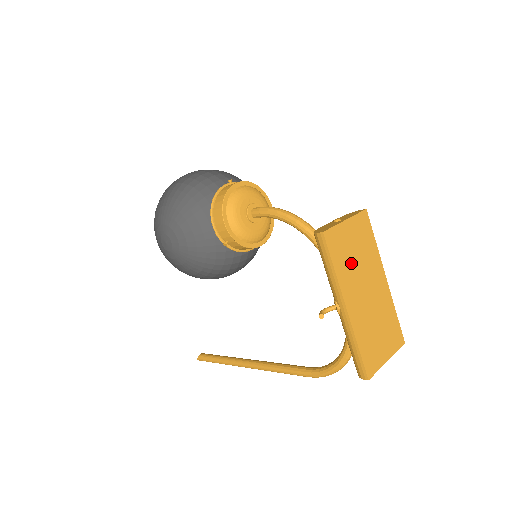
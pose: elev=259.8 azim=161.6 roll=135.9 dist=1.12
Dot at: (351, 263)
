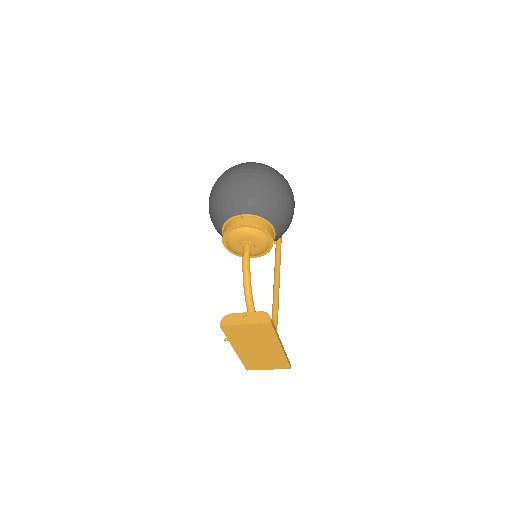
Dot at: (245, 338)
